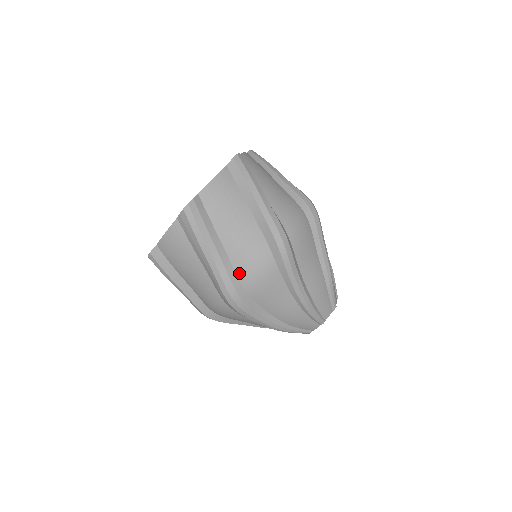
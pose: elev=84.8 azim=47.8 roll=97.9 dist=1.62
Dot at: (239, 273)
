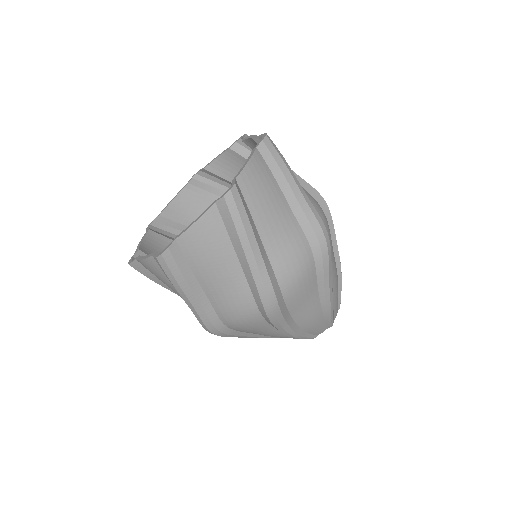
Dot at: (220, 316)
